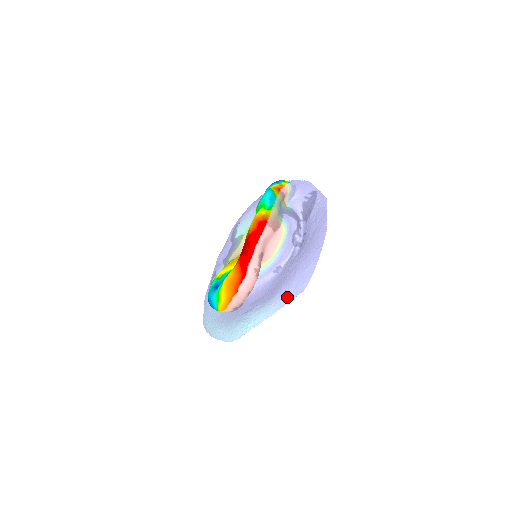
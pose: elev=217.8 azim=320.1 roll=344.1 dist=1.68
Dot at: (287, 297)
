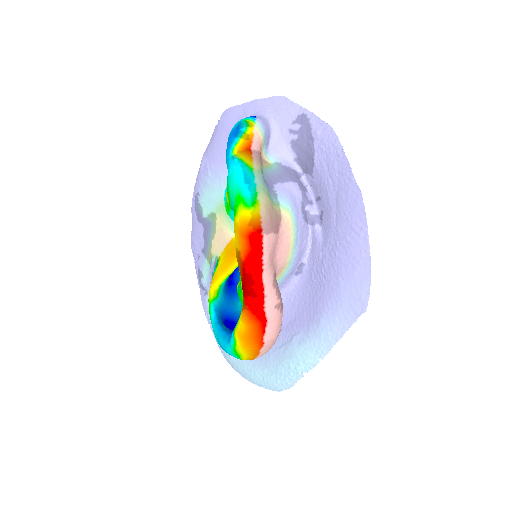
Dot at: (341, 322)
